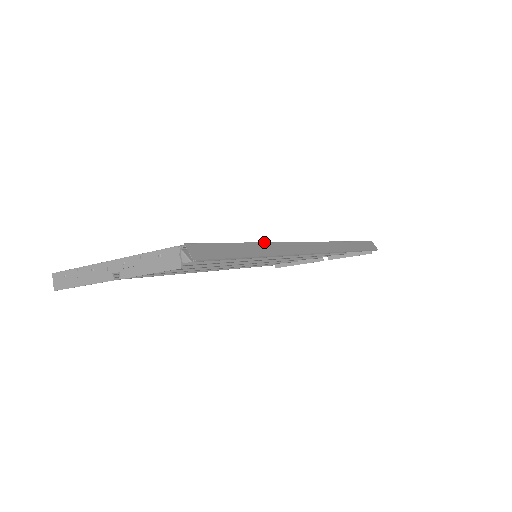
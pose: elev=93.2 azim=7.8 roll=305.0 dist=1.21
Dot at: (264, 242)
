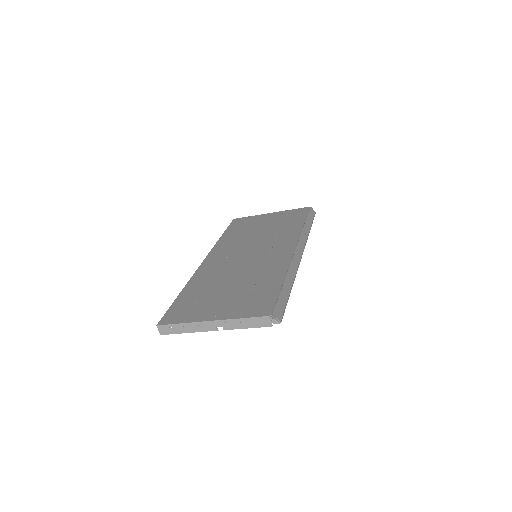
Dot at: (287, 274)
